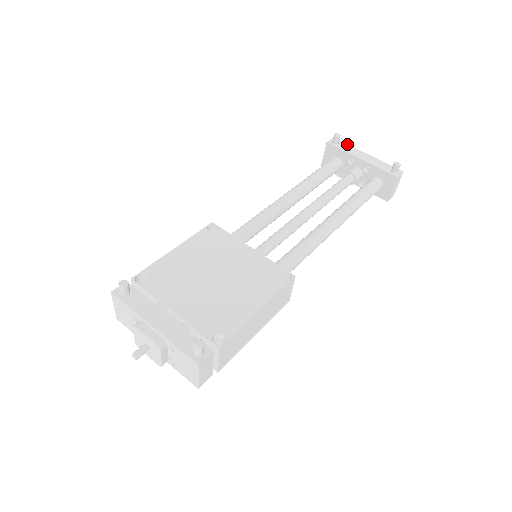
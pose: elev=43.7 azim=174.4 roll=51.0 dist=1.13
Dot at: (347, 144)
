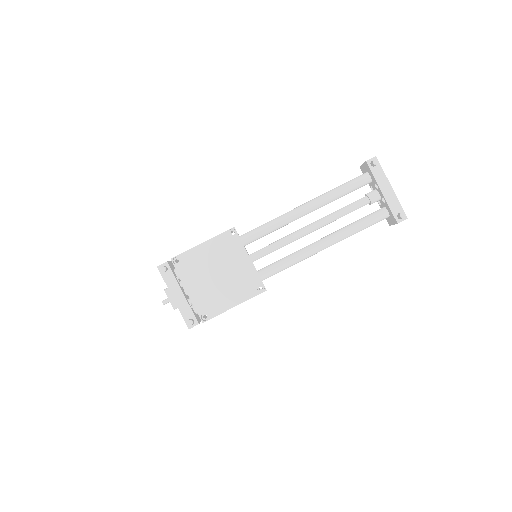
Dot at: (382, 169)
